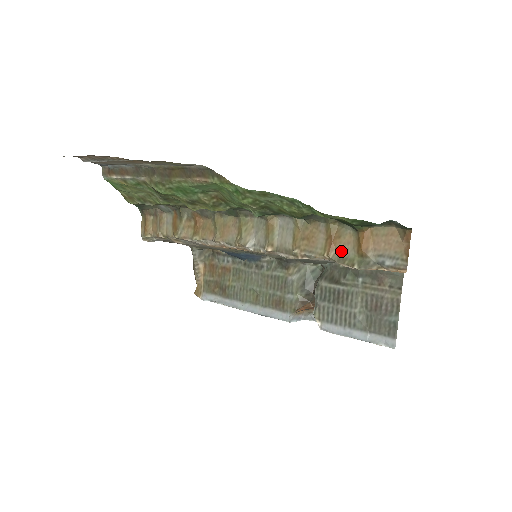
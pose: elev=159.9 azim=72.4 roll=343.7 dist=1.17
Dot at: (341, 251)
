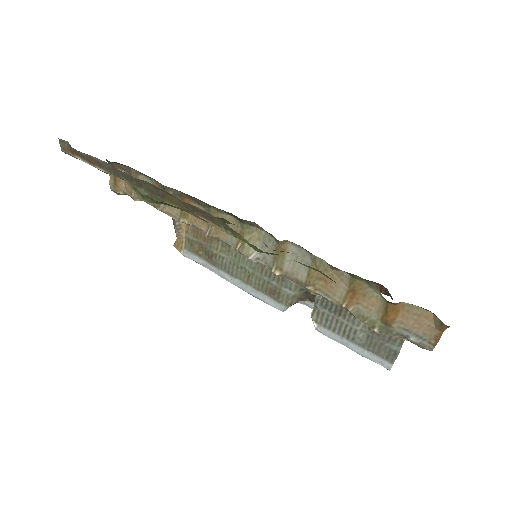
Dot at: (362, 308)
